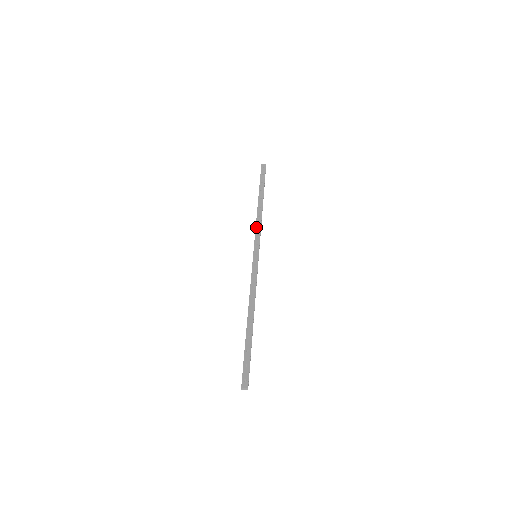
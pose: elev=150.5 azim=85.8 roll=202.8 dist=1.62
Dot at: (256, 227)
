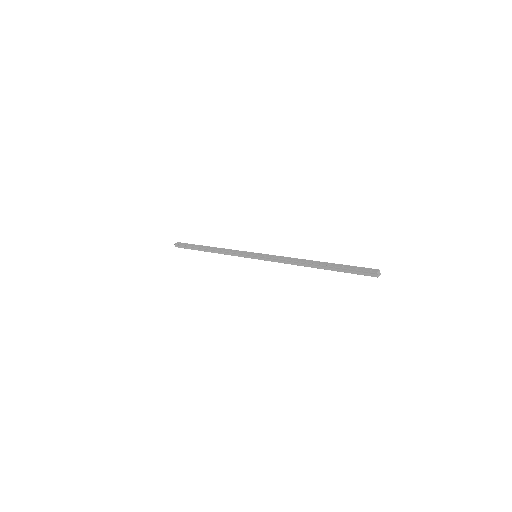
Dot at: (230, 251)
